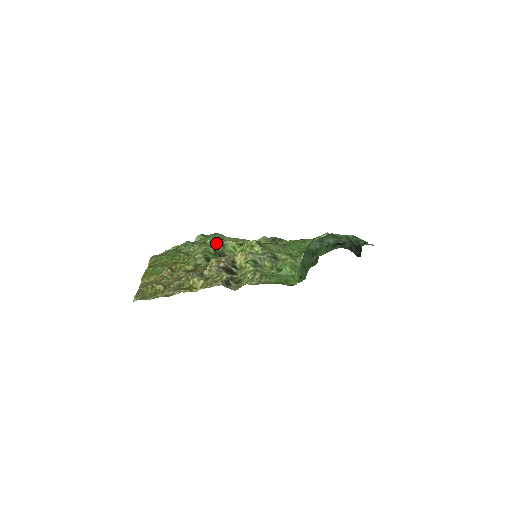
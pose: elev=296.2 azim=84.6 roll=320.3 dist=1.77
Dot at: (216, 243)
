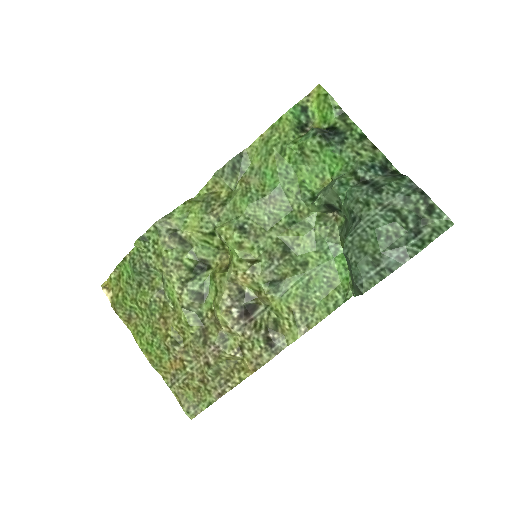
Dot at: (177, 251)
